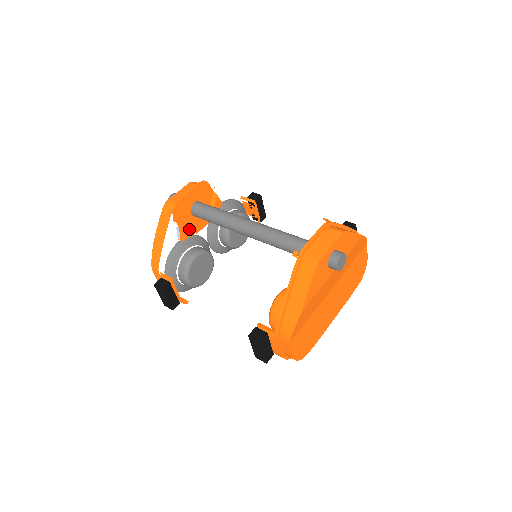
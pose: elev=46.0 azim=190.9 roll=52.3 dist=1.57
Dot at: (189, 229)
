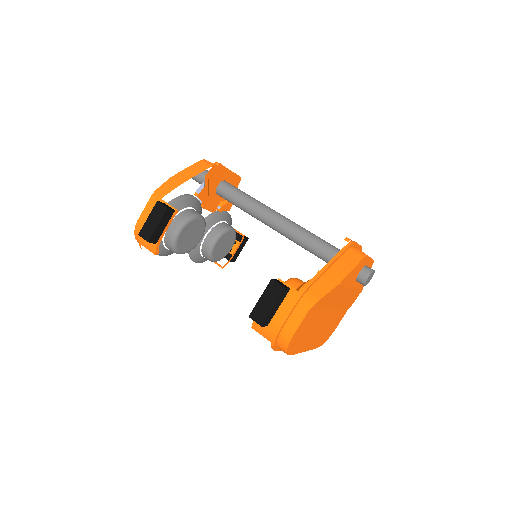
Dot at: (207, 195)
